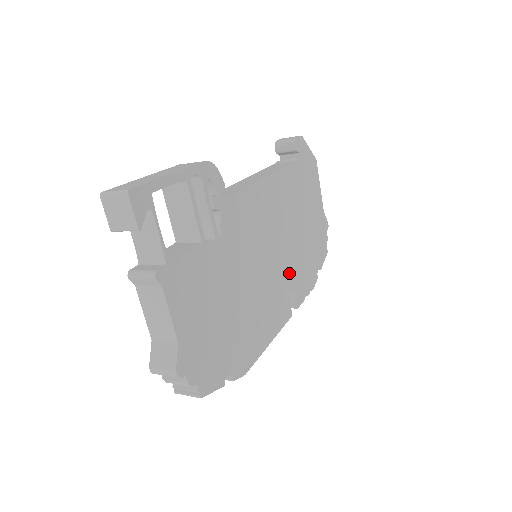
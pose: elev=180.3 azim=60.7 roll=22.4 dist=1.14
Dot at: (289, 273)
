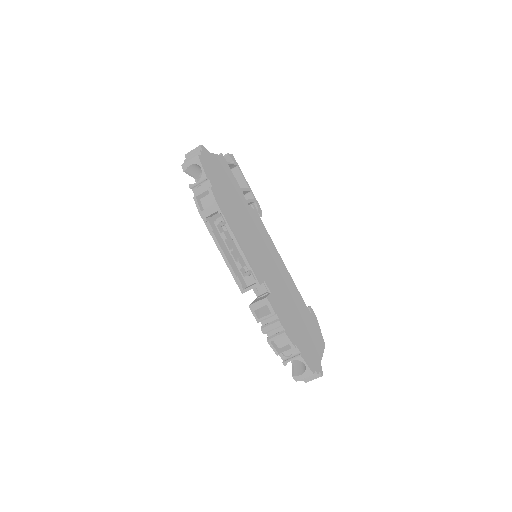
Dot at: (272, 285)
